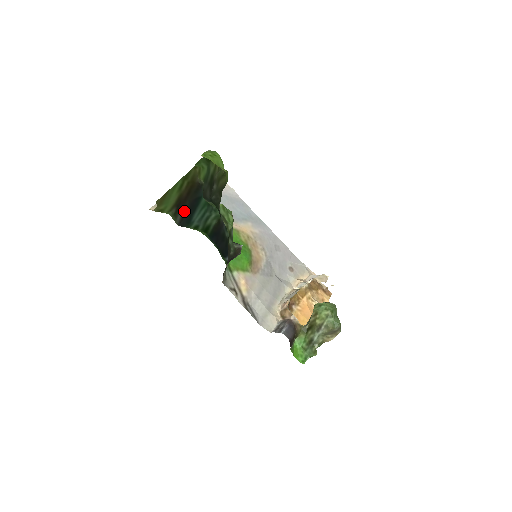
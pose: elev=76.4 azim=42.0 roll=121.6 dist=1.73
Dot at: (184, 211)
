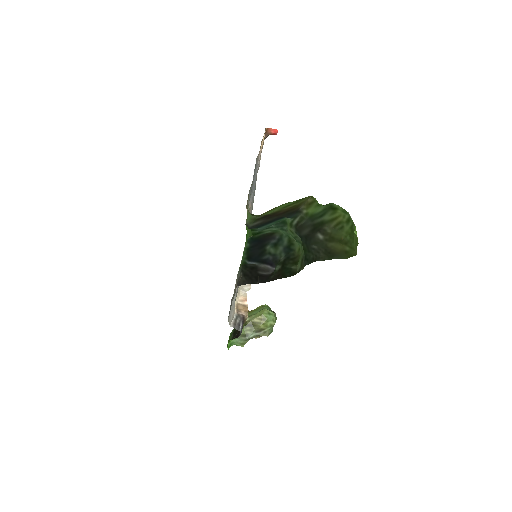
Dot at: (266, 221)
